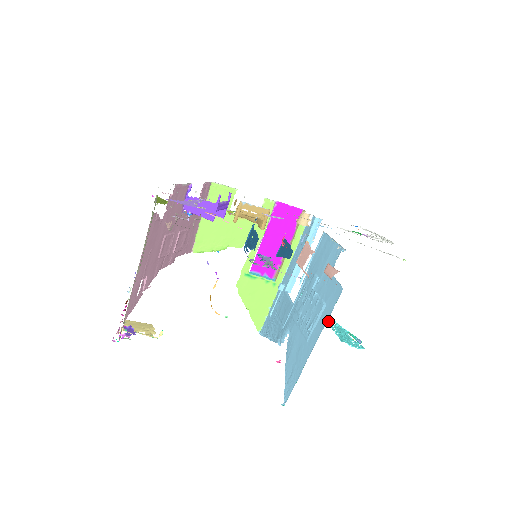
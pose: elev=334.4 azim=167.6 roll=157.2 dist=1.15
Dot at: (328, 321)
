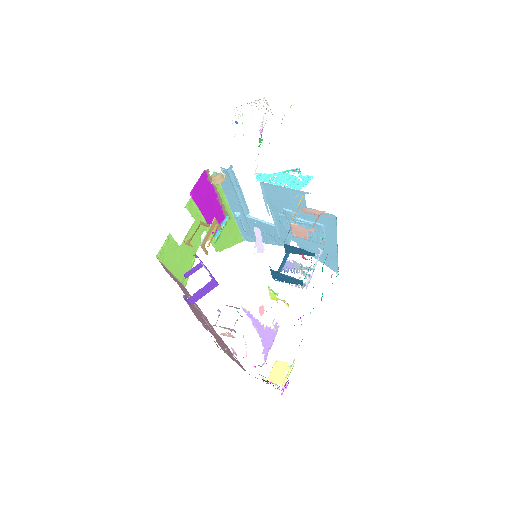
Dot at: (267, 182)
